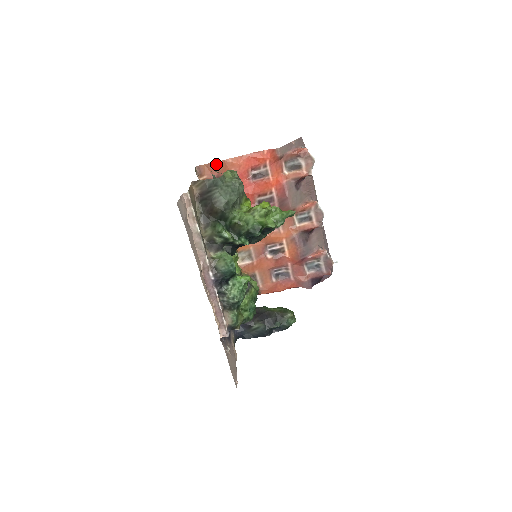
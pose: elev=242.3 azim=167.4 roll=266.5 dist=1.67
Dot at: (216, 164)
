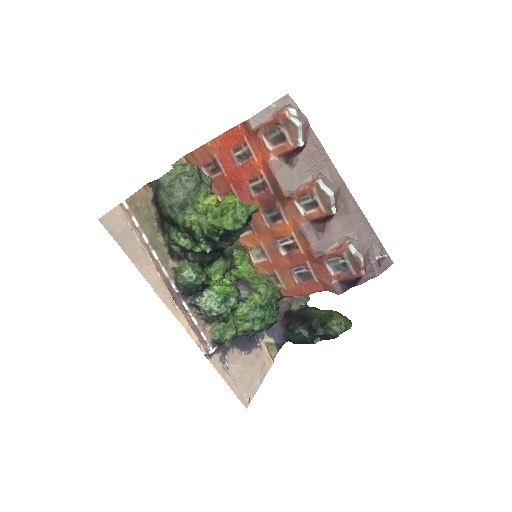
Dot at: (198, 151)
